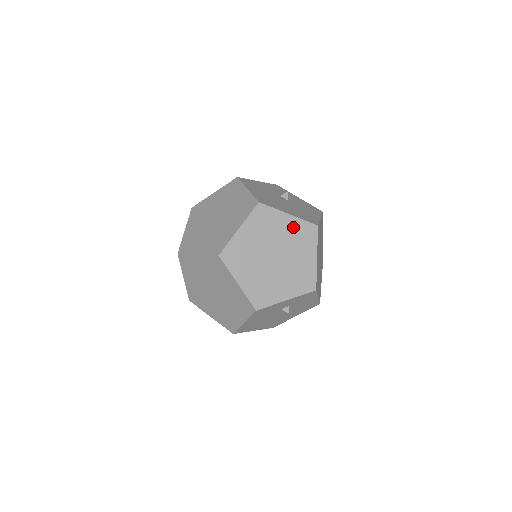
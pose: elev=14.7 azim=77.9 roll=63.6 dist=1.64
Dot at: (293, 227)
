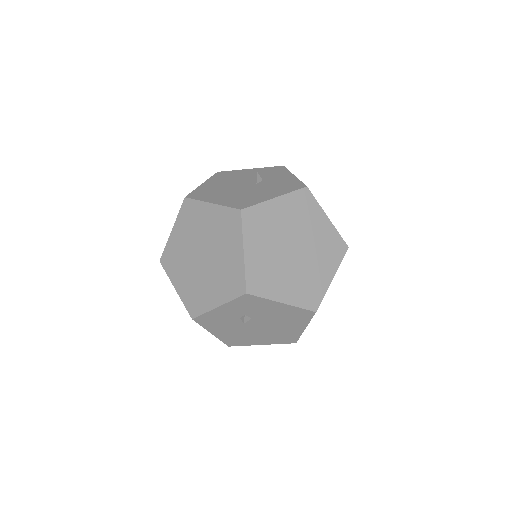
Dot at: (216, 218)
